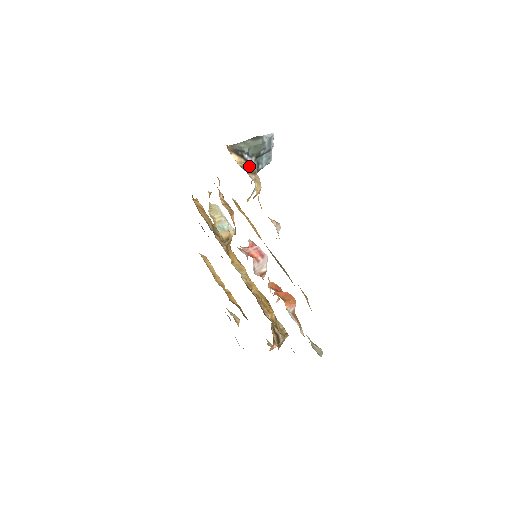
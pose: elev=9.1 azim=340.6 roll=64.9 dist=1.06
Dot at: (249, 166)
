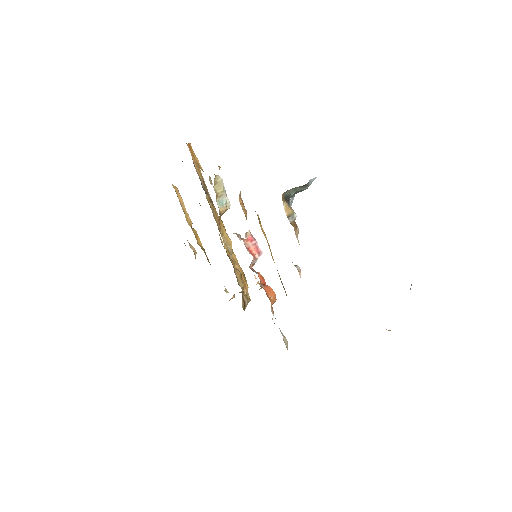
Dot at: (293, 215)
